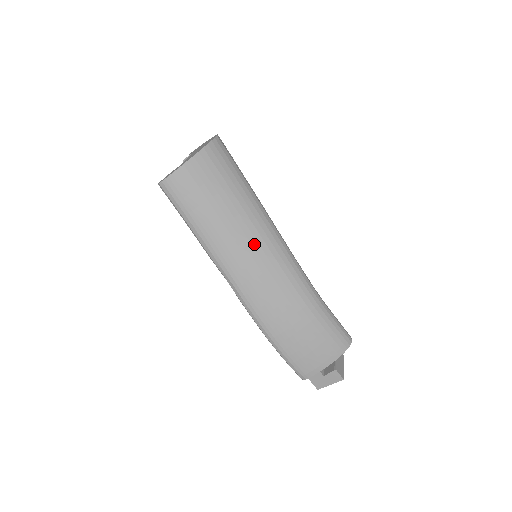
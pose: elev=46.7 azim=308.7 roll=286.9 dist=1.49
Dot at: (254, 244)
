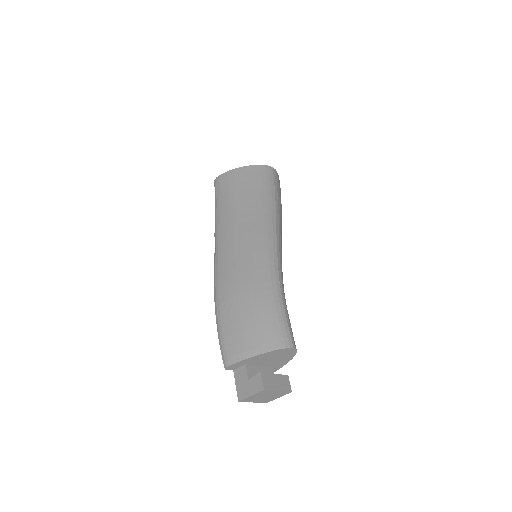
Dot at: (248, 226)
